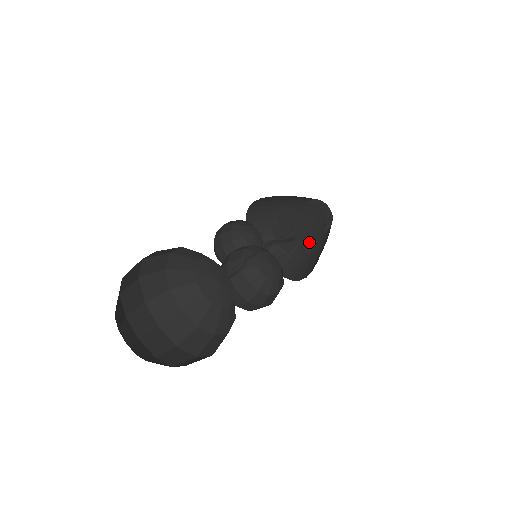
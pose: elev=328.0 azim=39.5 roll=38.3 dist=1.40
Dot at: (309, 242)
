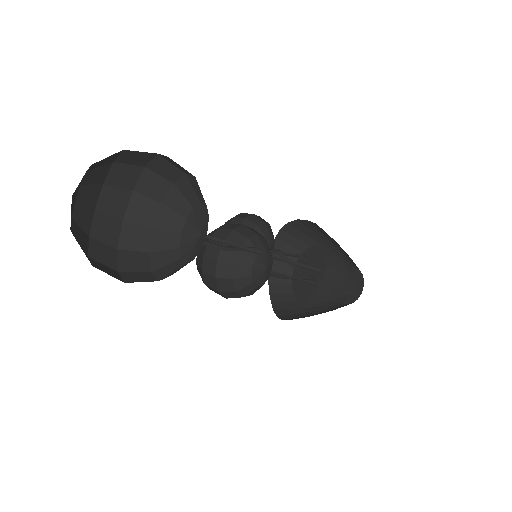
Dot at: occluded
